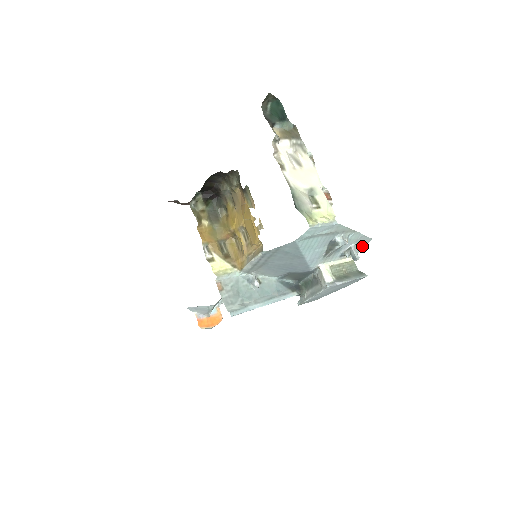
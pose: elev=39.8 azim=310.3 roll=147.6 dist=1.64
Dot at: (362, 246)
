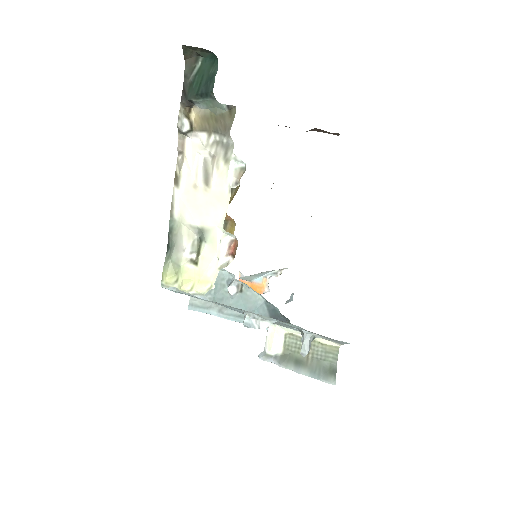
Dot at: occluded
